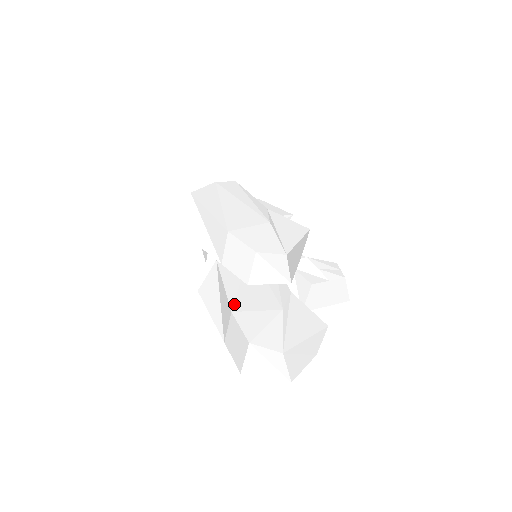
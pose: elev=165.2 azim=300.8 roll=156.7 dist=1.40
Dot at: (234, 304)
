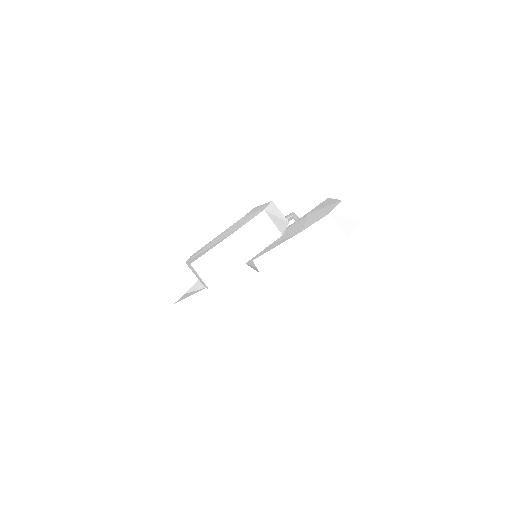
Dot at: (296, 234)
